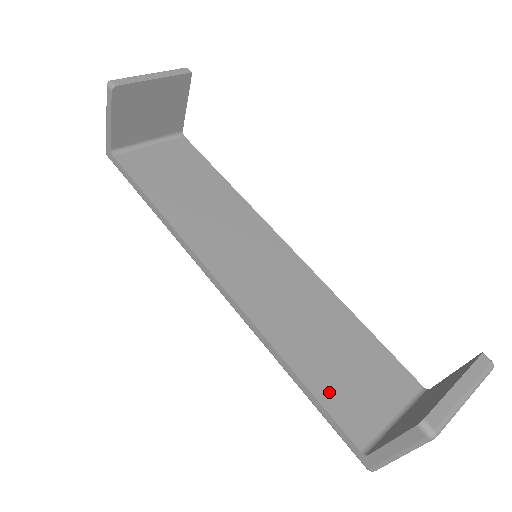
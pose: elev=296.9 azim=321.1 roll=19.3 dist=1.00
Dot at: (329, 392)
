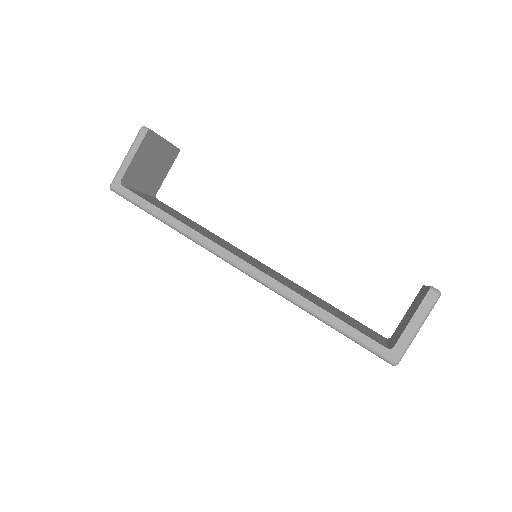
Dot at: (348, 322)
